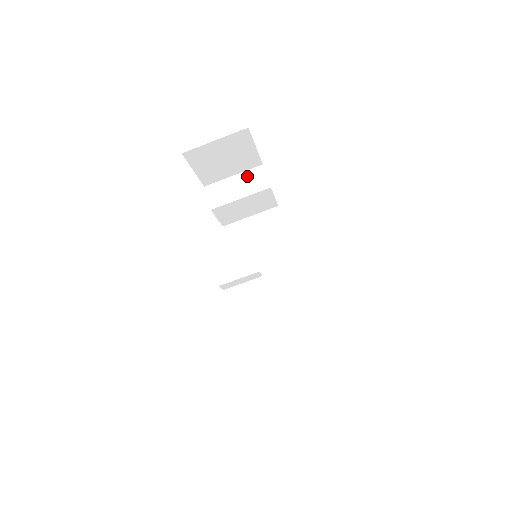
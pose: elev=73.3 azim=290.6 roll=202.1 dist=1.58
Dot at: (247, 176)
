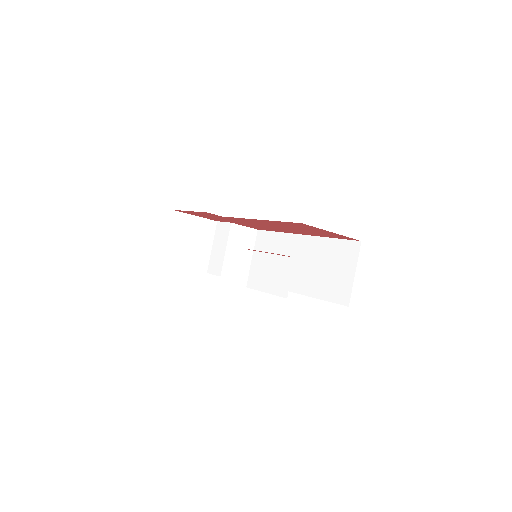
Dot at: (217, 237)
